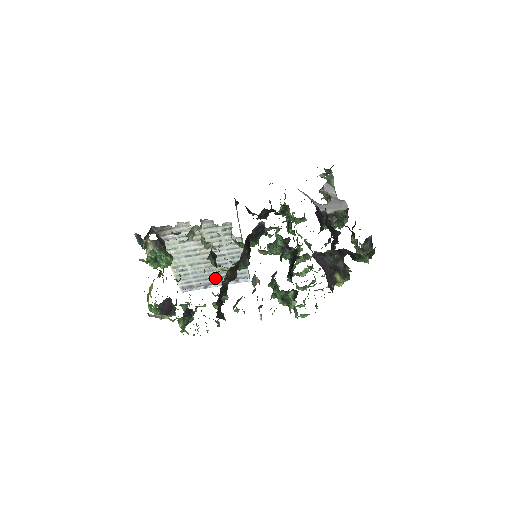
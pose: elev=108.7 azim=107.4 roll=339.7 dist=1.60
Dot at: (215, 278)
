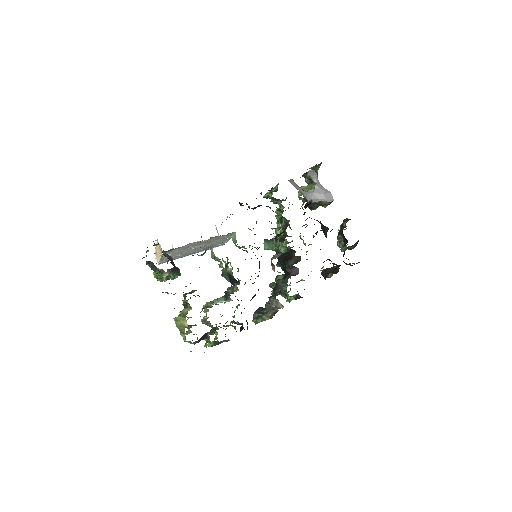
Dot at: (195, 252)
